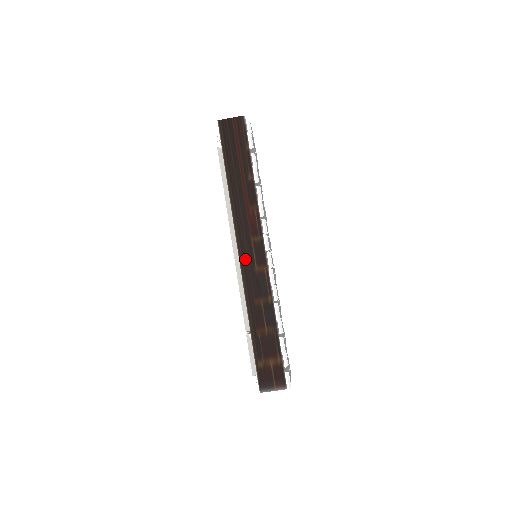
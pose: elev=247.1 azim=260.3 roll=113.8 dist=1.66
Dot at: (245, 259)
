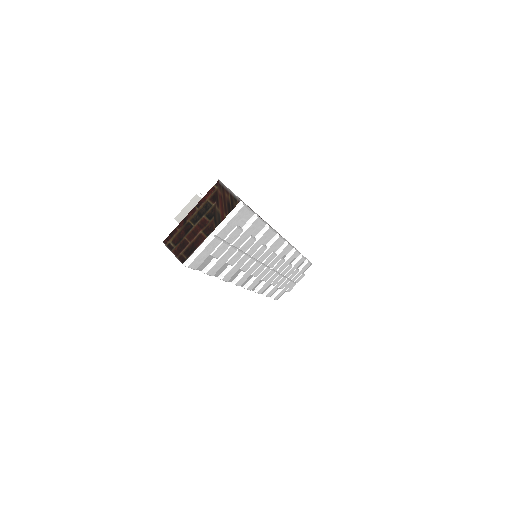
Dot at: occluded
